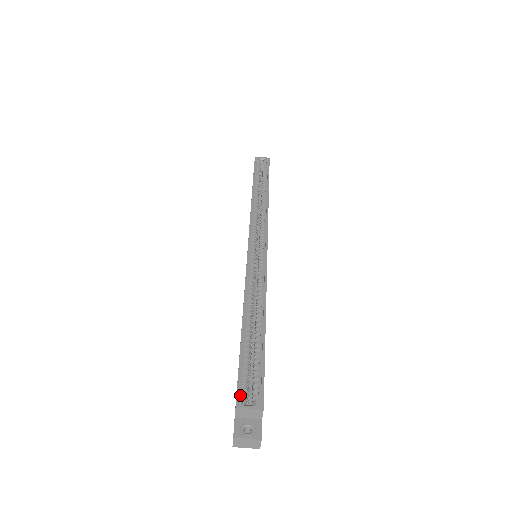
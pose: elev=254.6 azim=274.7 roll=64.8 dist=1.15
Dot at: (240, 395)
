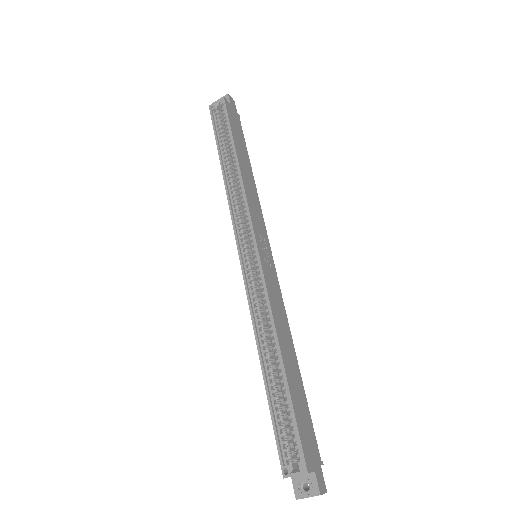
Dot at: (284, 460)
